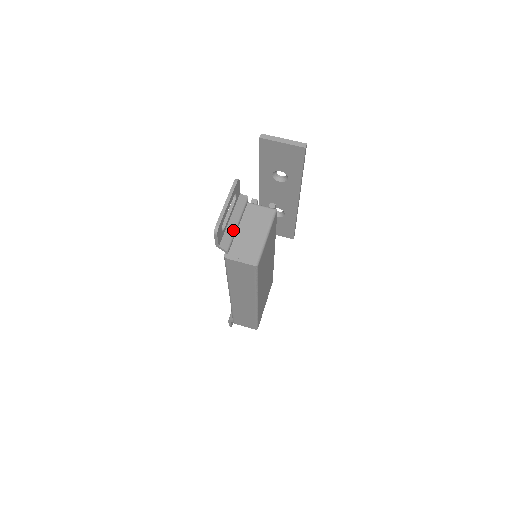
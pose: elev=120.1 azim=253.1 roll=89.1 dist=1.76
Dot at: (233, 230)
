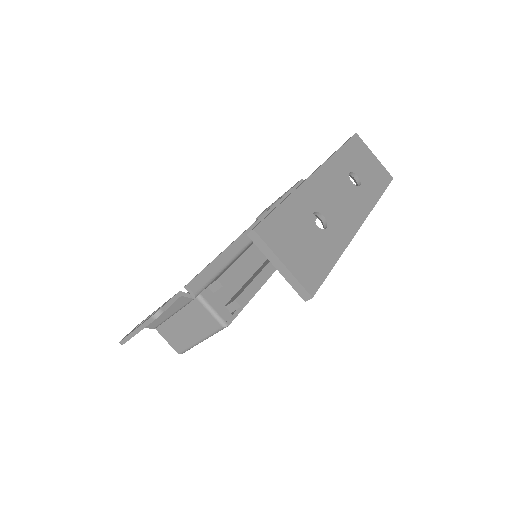
Dot at: (164, 318)
